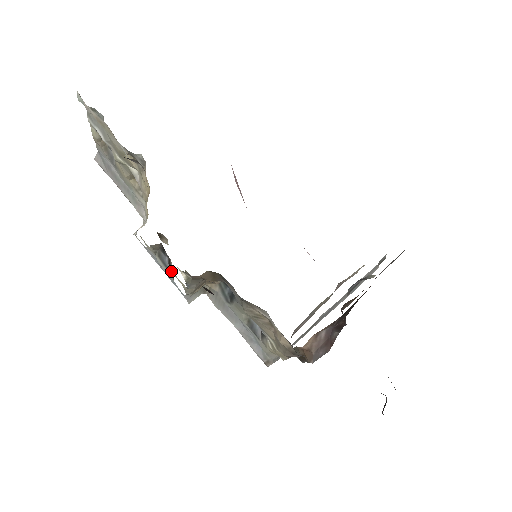
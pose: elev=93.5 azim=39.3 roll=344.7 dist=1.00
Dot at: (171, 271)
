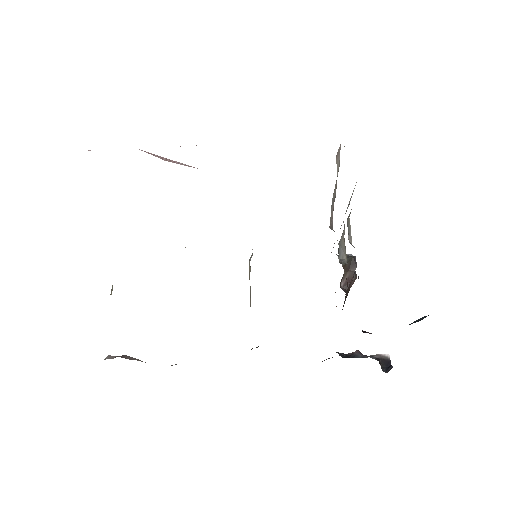
Dot at: occluded
